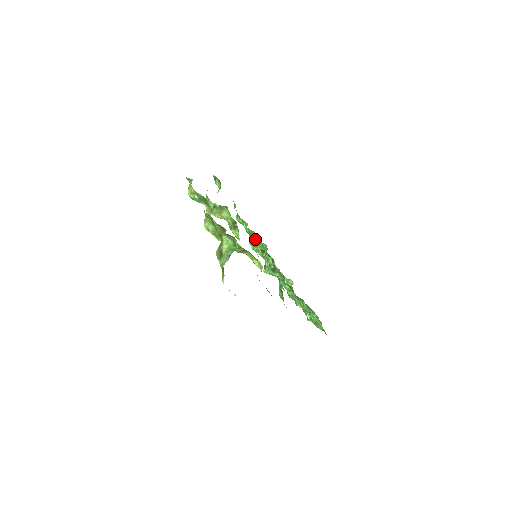
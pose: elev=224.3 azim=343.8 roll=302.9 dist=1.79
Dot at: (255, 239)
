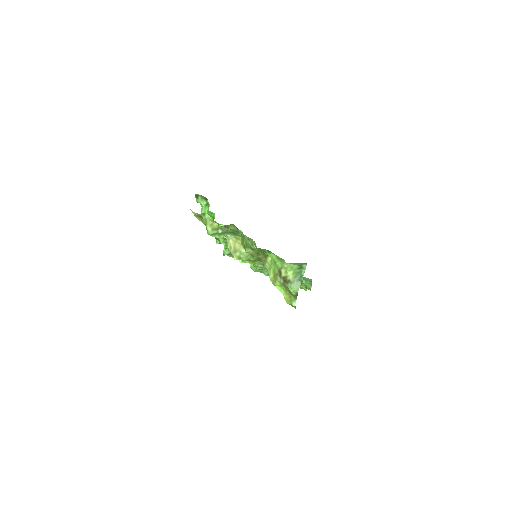
Dot at: occluded
